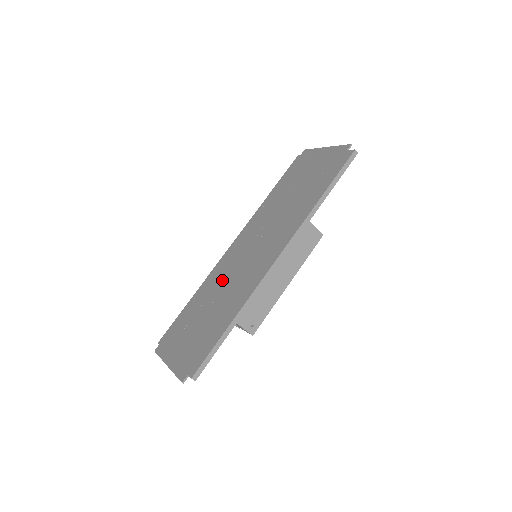
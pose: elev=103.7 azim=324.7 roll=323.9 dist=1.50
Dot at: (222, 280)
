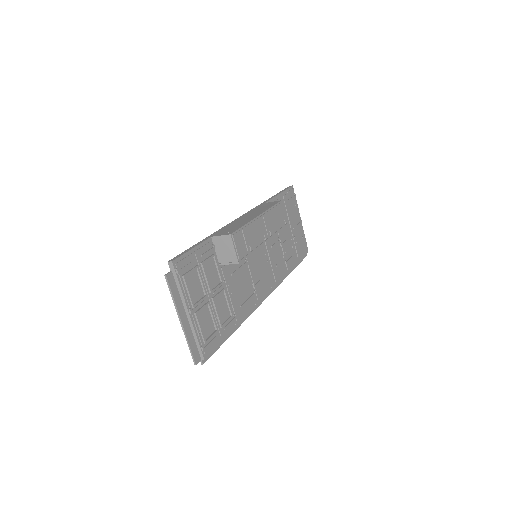
Dot at: occluded
